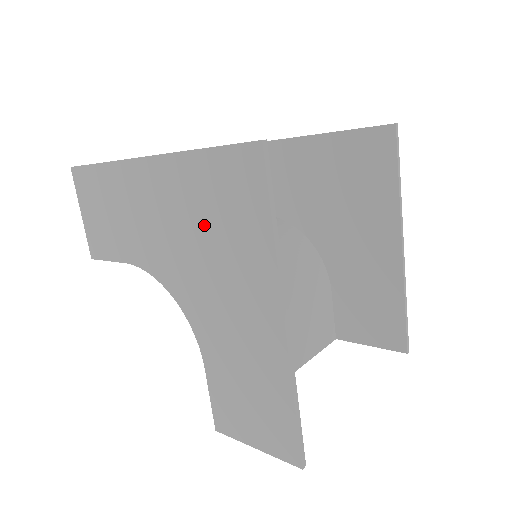
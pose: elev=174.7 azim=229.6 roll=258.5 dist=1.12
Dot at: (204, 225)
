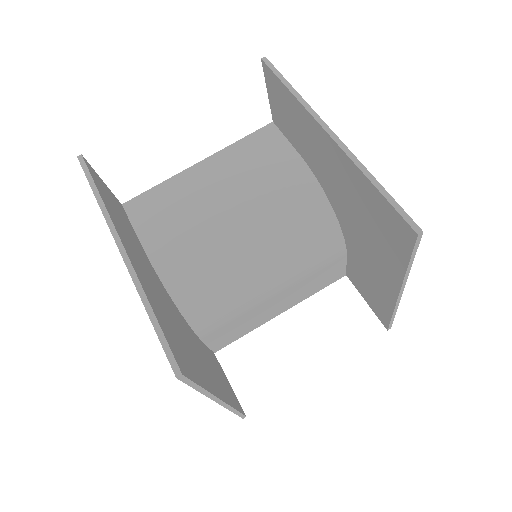
Dot at: occluded
